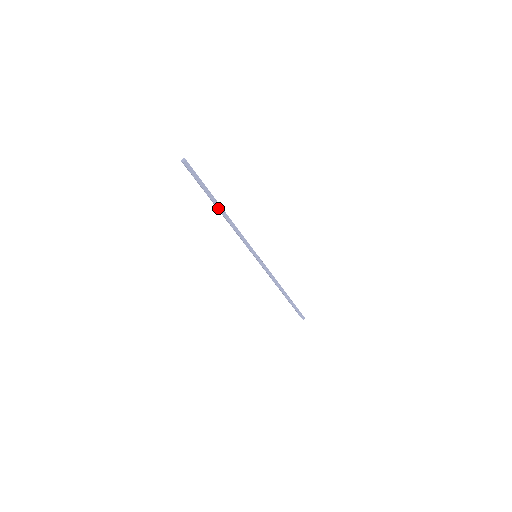
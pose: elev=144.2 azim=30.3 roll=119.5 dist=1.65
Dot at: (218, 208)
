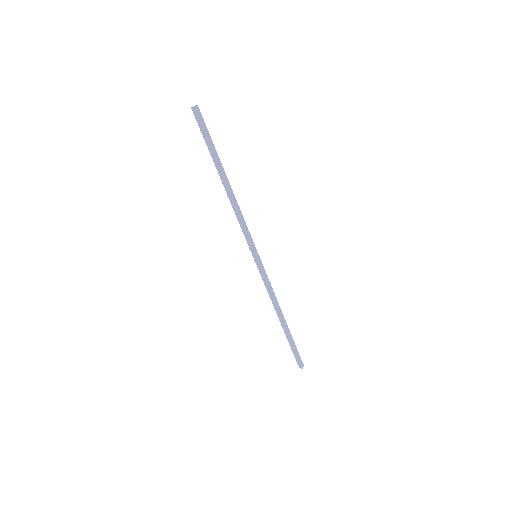
Dot at: (224, 175)
